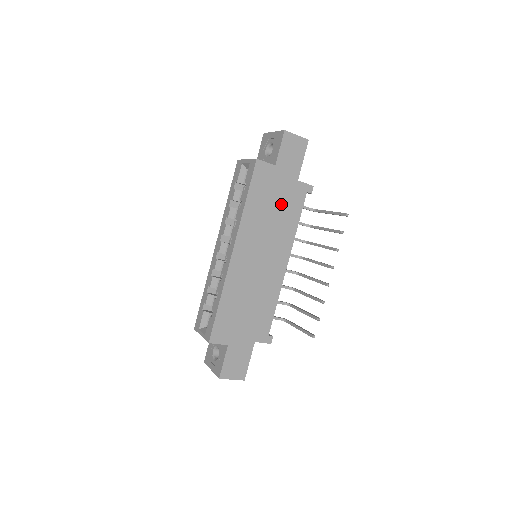
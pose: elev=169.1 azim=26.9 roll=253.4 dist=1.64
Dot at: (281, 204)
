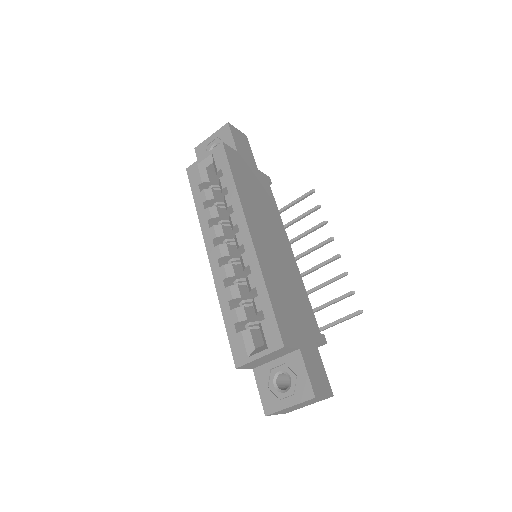
Dot at: (258, 189)
